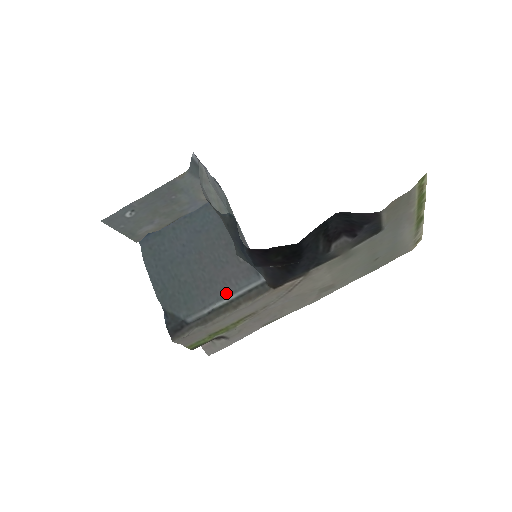
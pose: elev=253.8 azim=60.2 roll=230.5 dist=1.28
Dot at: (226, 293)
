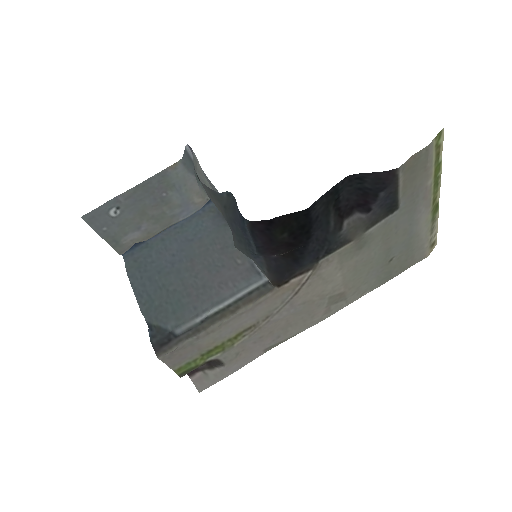
Dot at: (222, 297)
